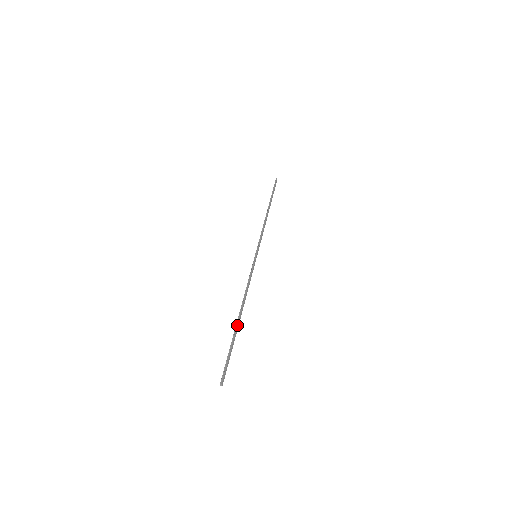
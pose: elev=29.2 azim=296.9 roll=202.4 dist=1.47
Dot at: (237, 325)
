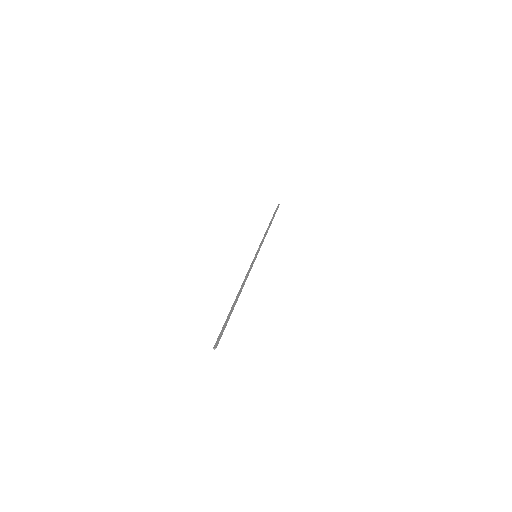
Dot at: (234, 304)
